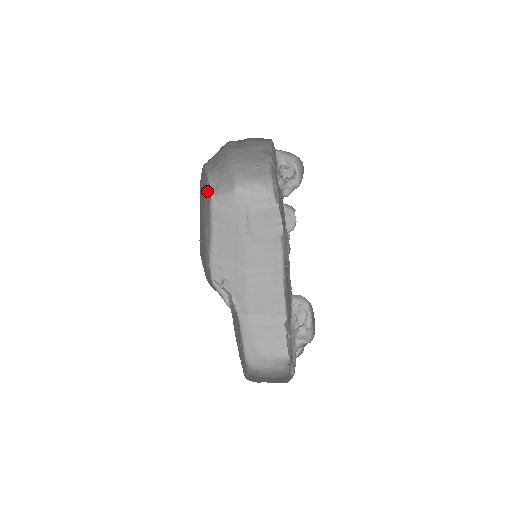
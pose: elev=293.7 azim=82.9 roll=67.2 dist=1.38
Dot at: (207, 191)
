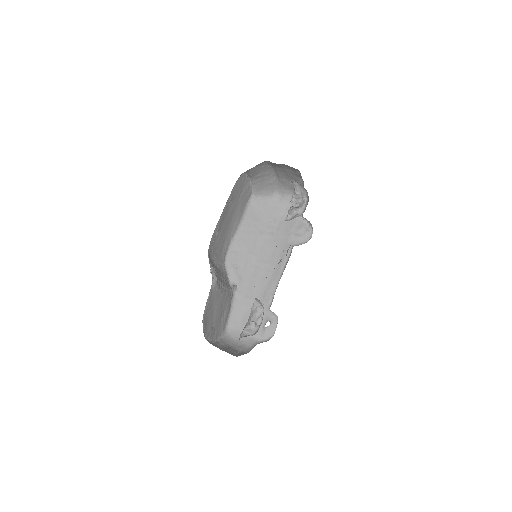
Dot at: (246, 191)
